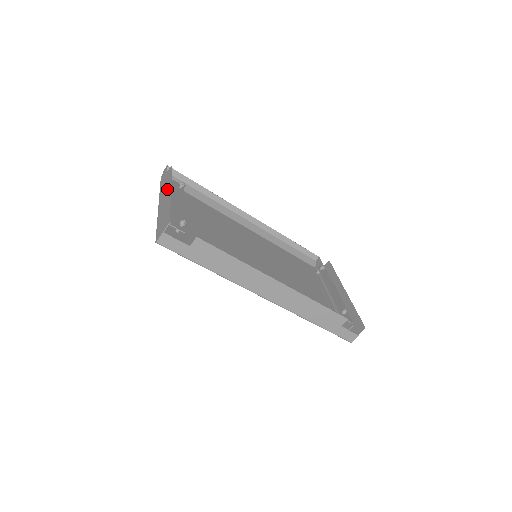
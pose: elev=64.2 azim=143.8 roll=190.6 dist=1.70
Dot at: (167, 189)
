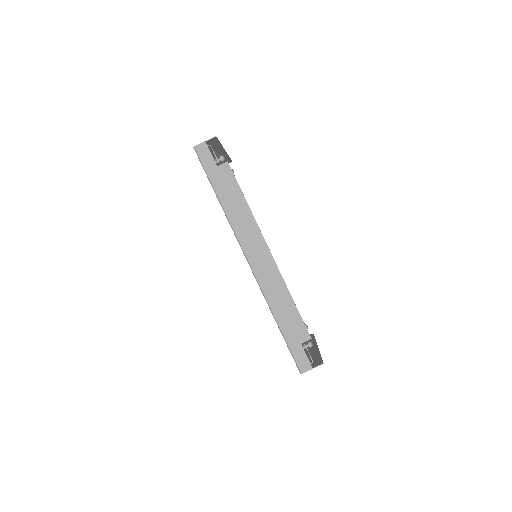
Dot at: occluded
